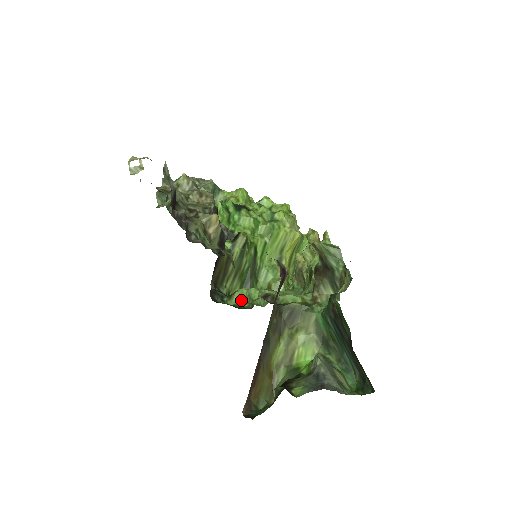
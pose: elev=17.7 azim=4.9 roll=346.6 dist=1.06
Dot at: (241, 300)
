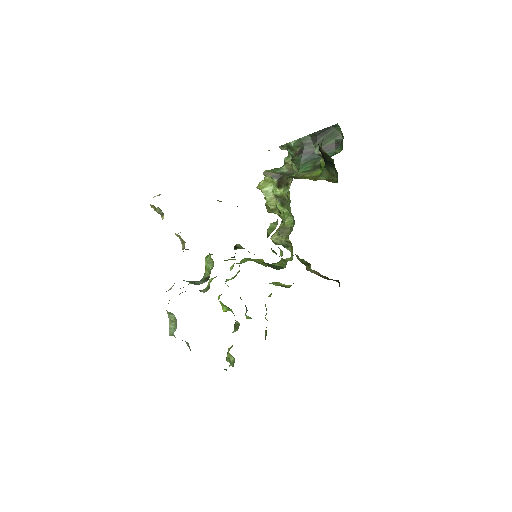
Dot at: (274, 228)
